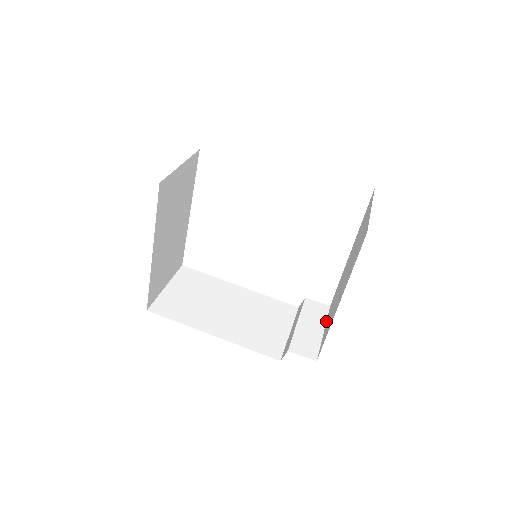
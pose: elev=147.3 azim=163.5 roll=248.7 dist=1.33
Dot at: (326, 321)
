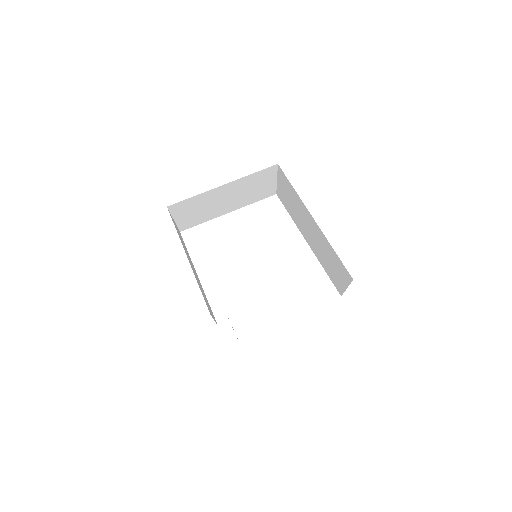
Dot at: occluded
